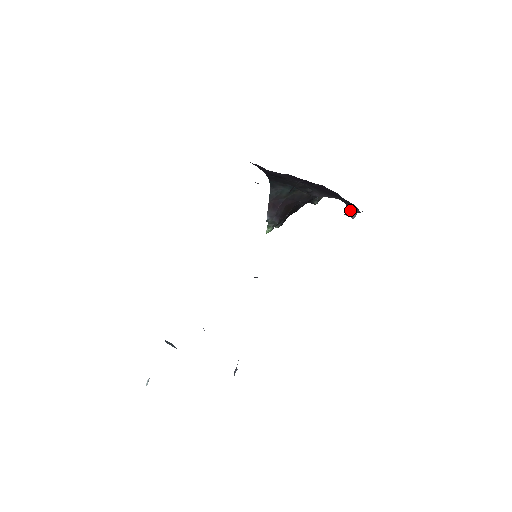
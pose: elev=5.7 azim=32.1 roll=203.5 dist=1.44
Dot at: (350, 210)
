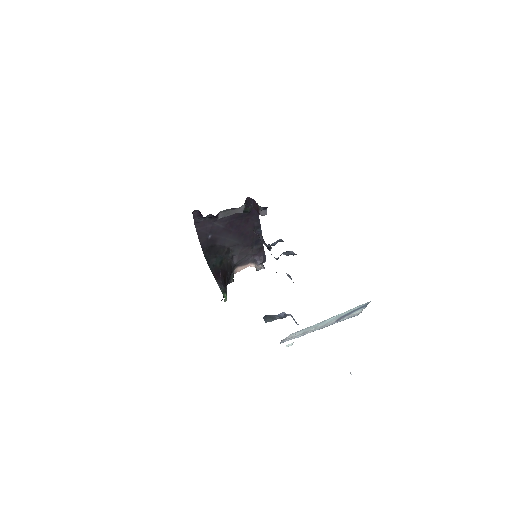
Dot at: (260, 260)
